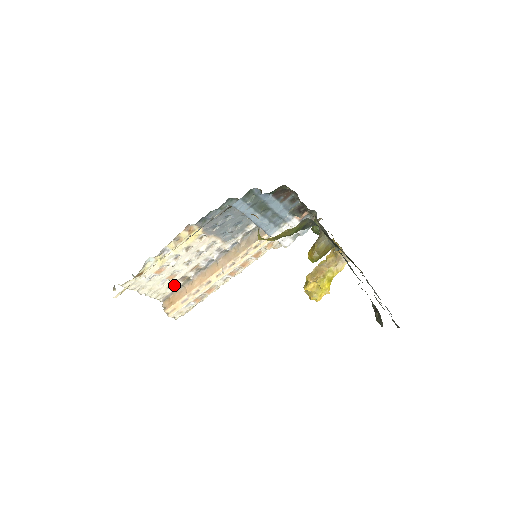
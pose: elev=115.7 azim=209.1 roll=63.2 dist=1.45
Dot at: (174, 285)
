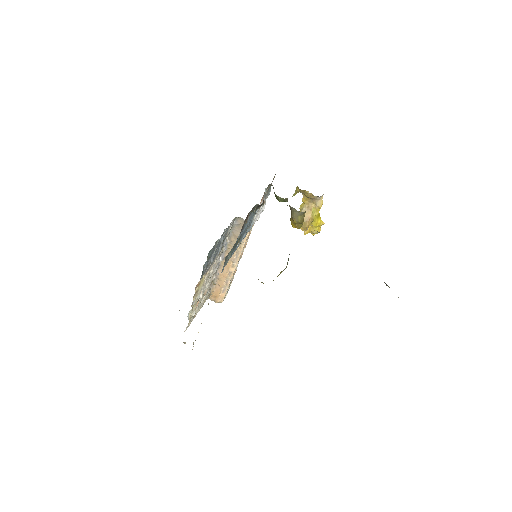
Dot at: (208, 290)
